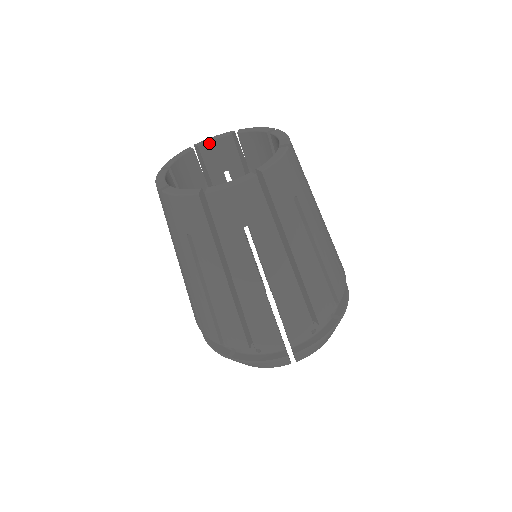
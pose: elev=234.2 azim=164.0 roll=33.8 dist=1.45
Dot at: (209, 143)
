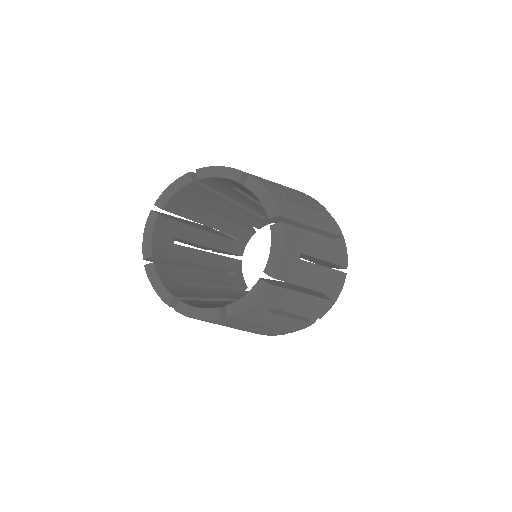
Dot at: (212, 177)
